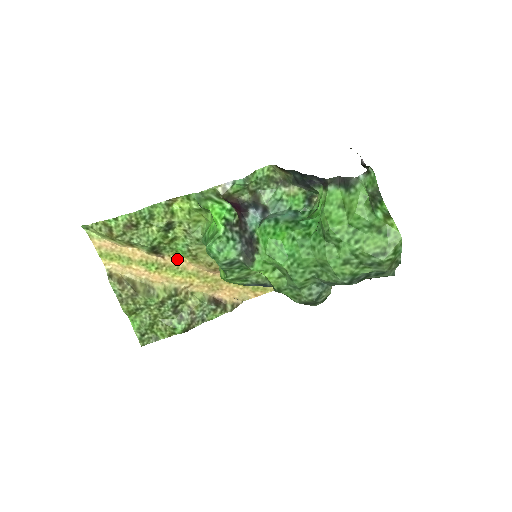
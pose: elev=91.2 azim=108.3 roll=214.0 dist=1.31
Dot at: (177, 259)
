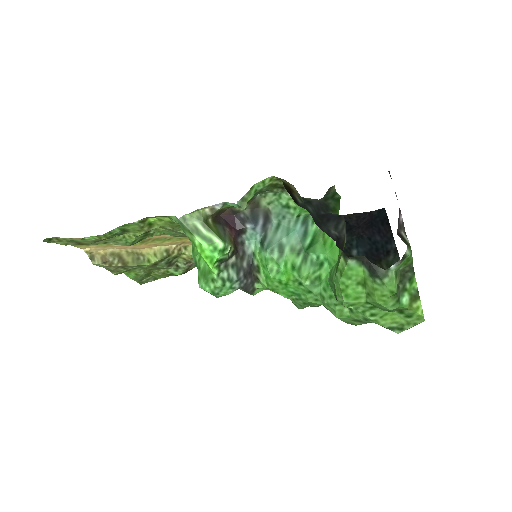
Dot at: (163, 235)
